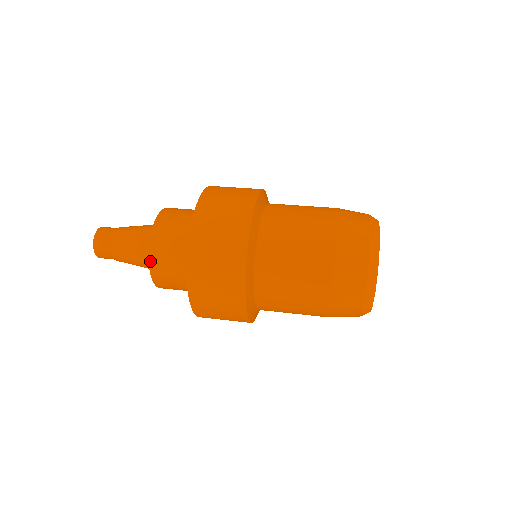
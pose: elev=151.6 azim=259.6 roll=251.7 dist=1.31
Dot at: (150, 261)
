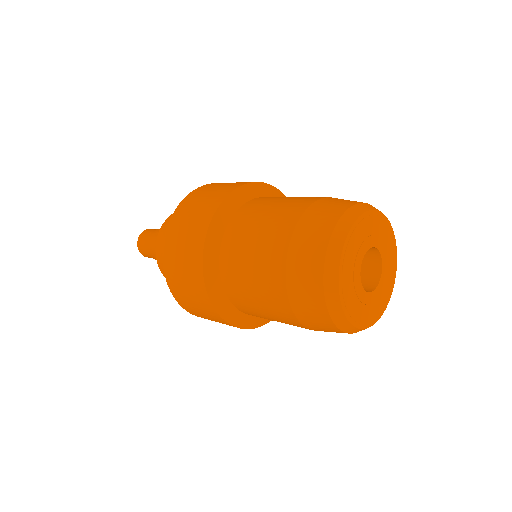
Dot at: (157, 255)
